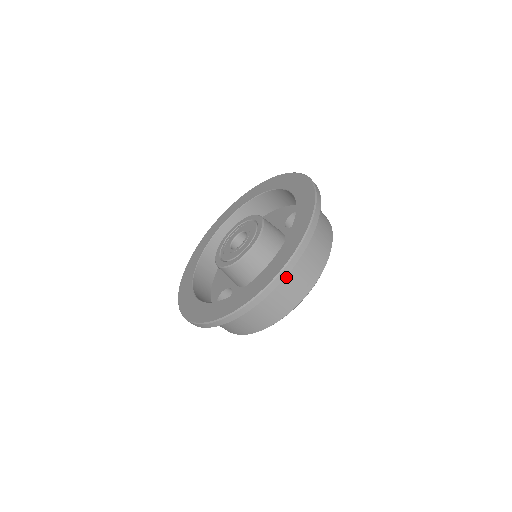
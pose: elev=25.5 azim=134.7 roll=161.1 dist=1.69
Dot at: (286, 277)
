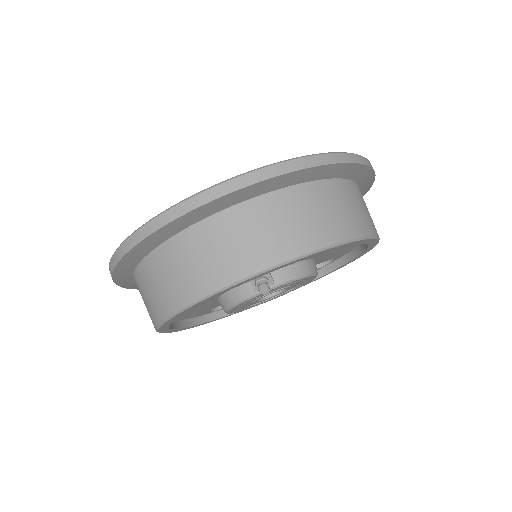
Dot at: (336, 189)
